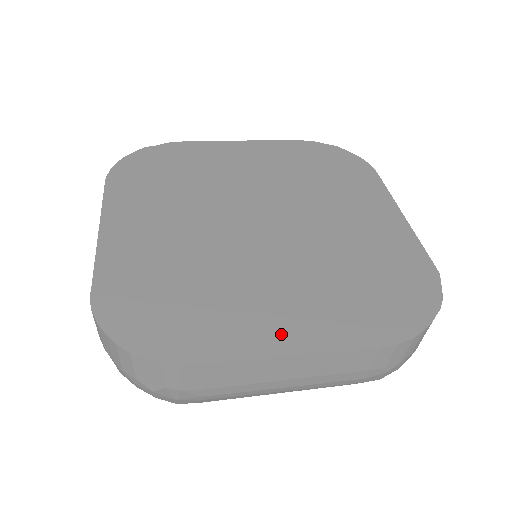
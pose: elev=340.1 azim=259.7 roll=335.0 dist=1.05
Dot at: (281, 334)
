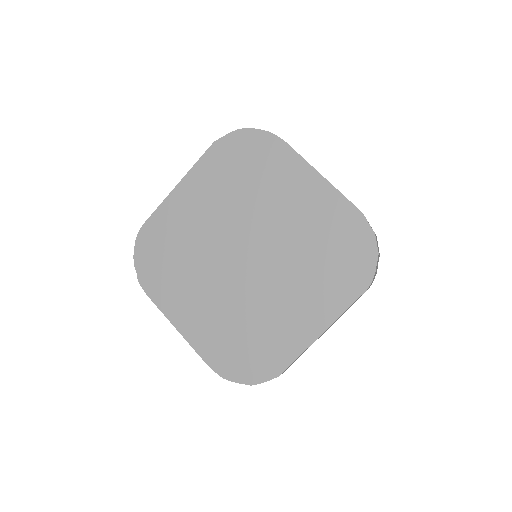
Dot at: (186, 316)
